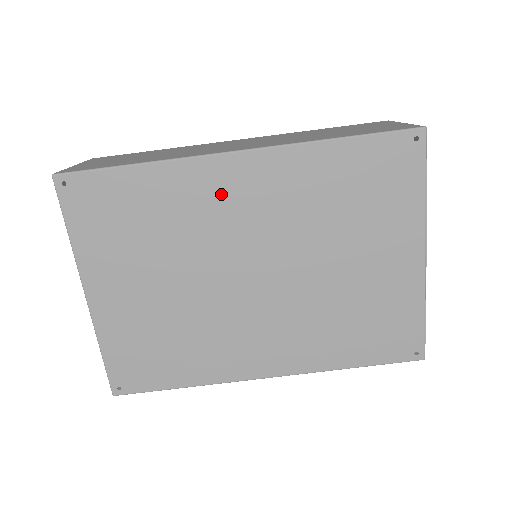
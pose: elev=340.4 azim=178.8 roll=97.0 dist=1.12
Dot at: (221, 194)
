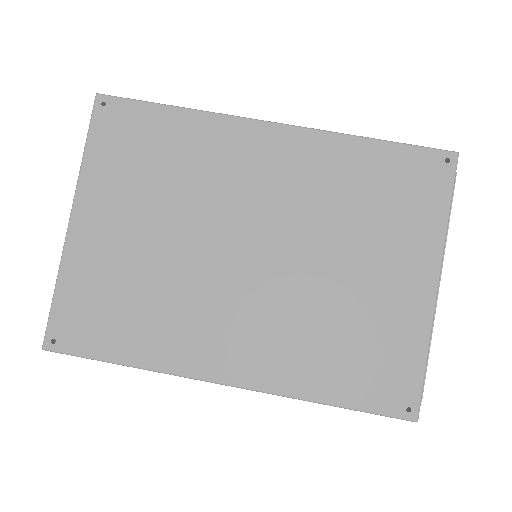
Dot at: (245, 157)
